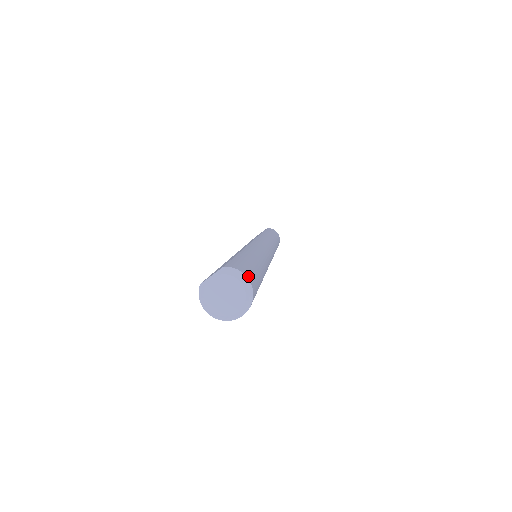
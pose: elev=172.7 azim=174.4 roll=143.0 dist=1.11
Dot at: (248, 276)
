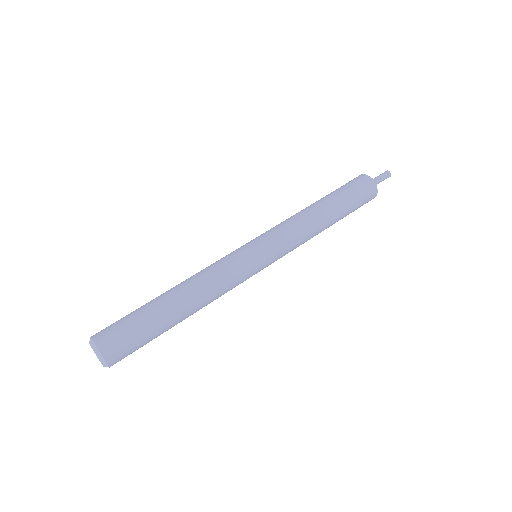
Dot at: (99, 340)
